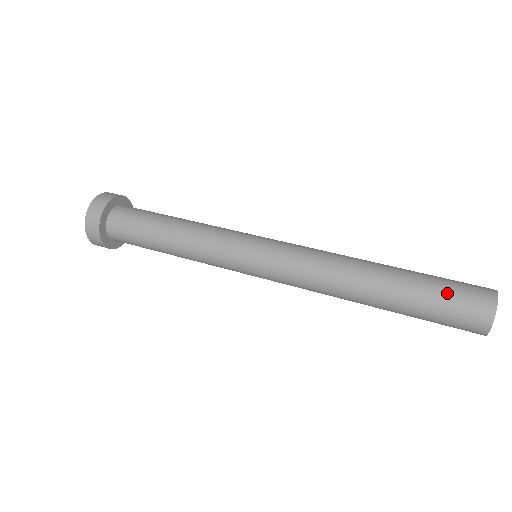
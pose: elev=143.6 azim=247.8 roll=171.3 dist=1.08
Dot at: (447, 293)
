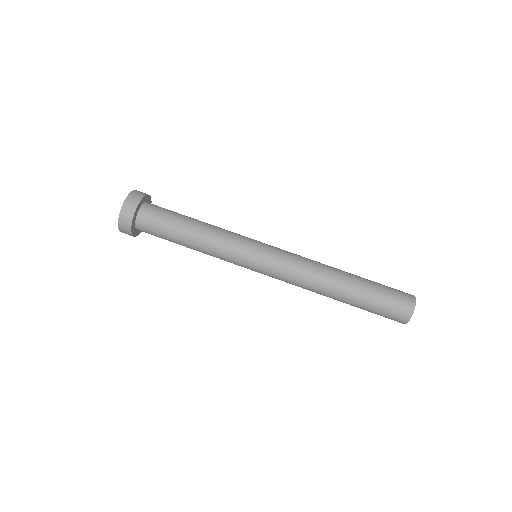
Dot at: (386, 298)
